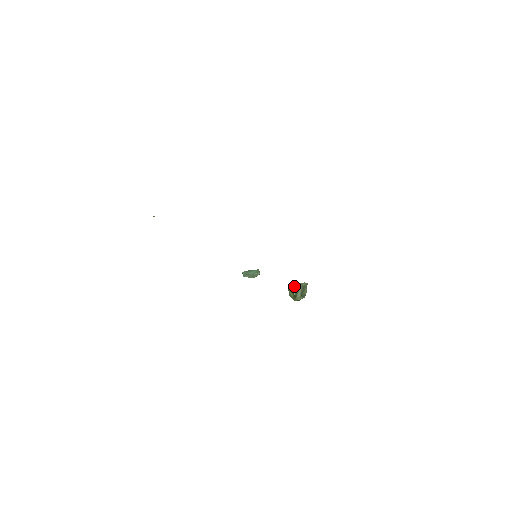
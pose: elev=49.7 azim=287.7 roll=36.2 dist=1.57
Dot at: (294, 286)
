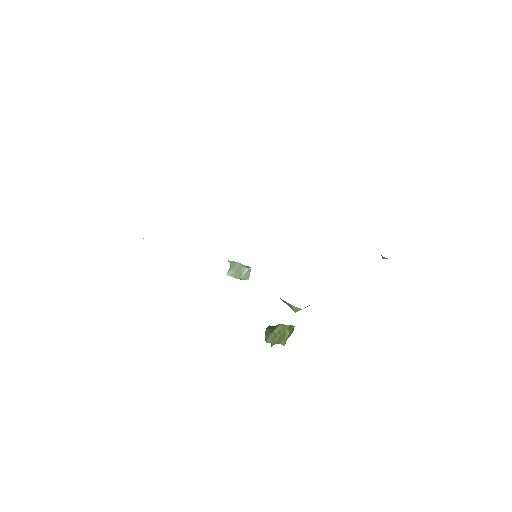
Dot at: occluded
